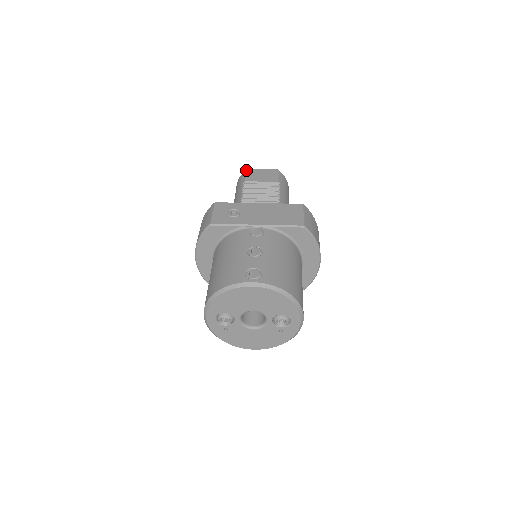
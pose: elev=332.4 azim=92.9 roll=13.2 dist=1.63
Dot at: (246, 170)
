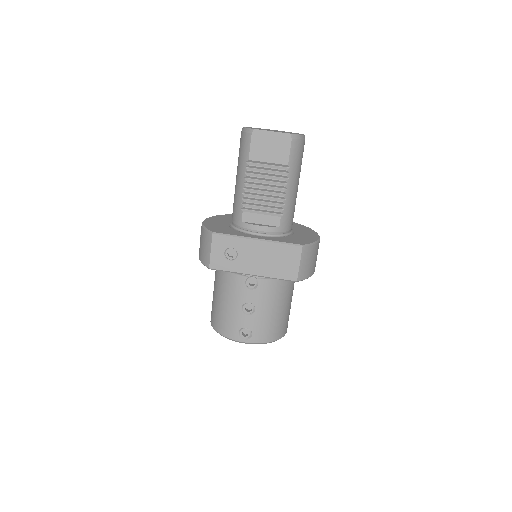
Dot at: (251, 133)
